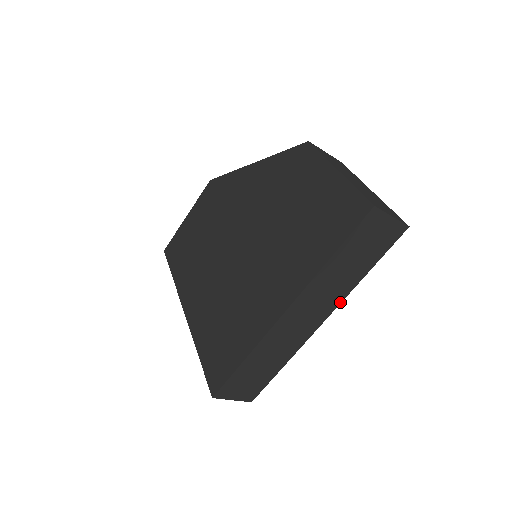
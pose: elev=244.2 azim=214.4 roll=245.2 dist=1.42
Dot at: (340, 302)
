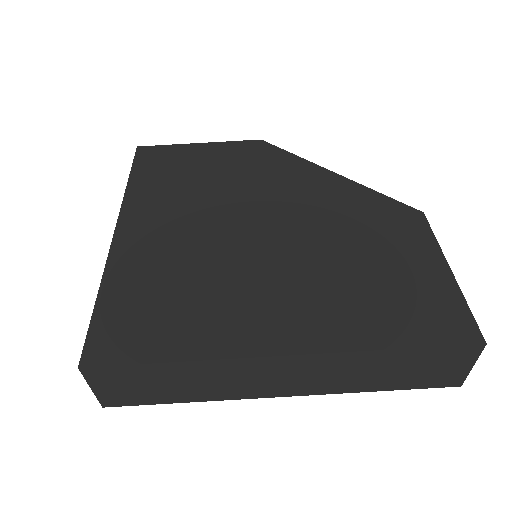
Dot at: (324, 393)
